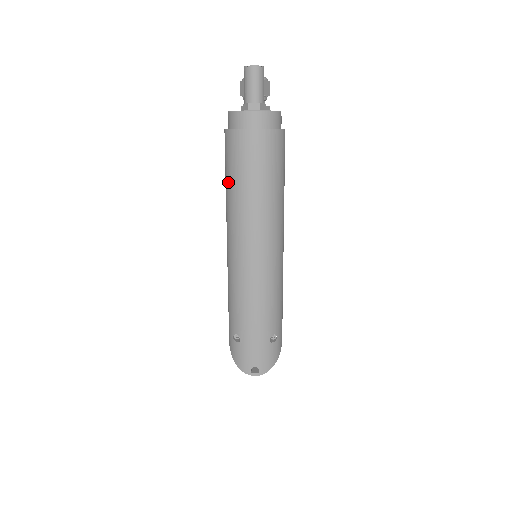
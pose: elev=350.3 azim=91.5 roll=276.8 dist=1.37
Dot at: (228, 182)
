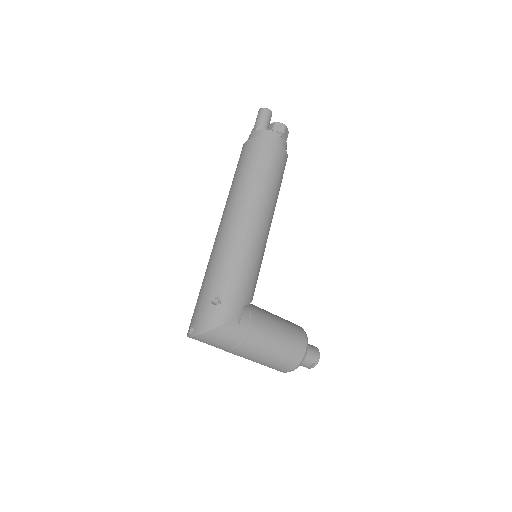
Dot at: occluded
